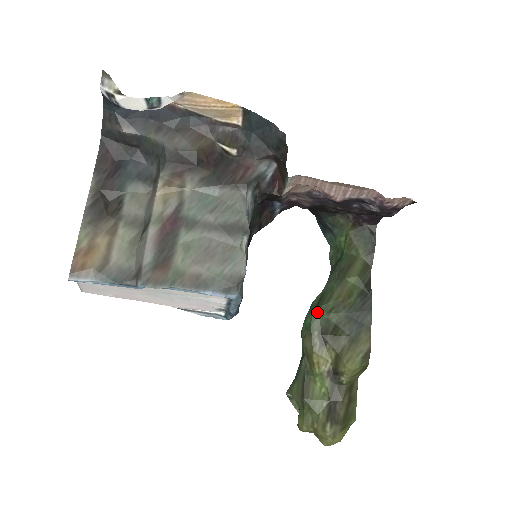
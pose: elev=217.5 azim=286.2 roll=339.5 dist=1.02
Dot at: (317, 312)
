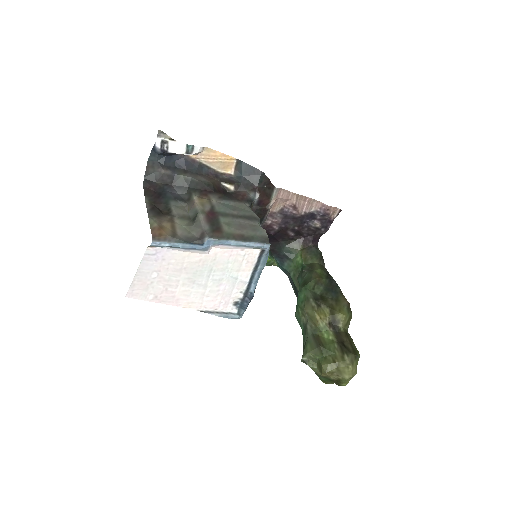
Dot at: (306, 288)
